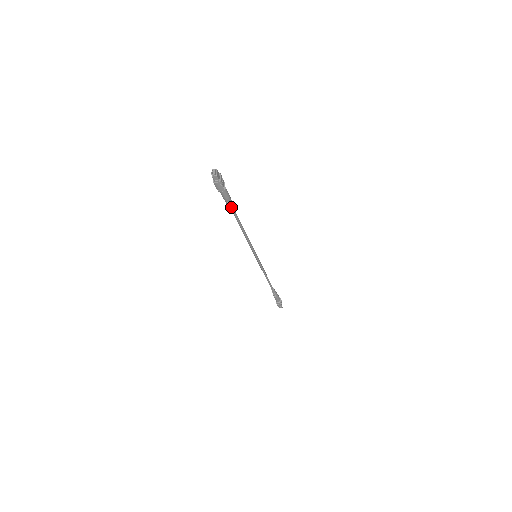
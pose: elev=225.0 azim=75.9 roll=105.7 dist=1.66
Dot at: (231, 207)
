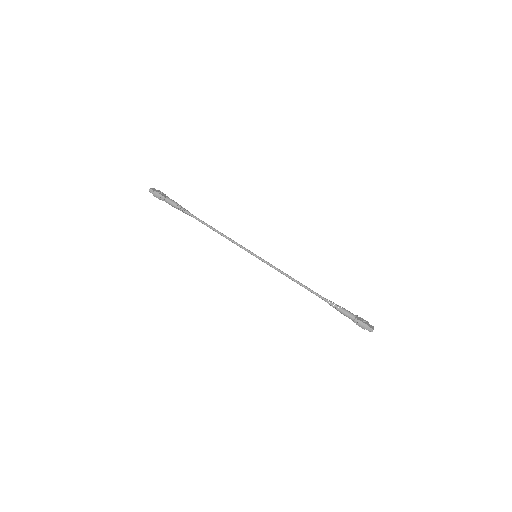
Dot at: (184, 211)
